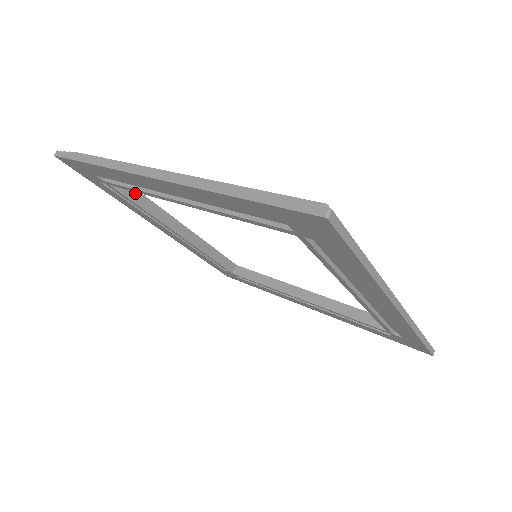
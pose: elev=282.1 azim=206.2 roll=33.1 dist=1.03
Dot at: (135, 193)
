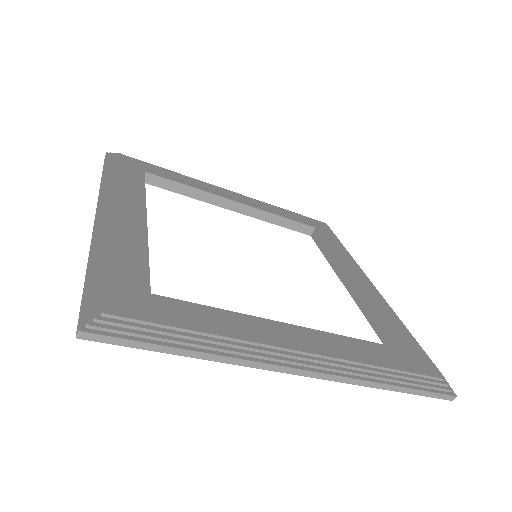
Dot at: (170, 183)
